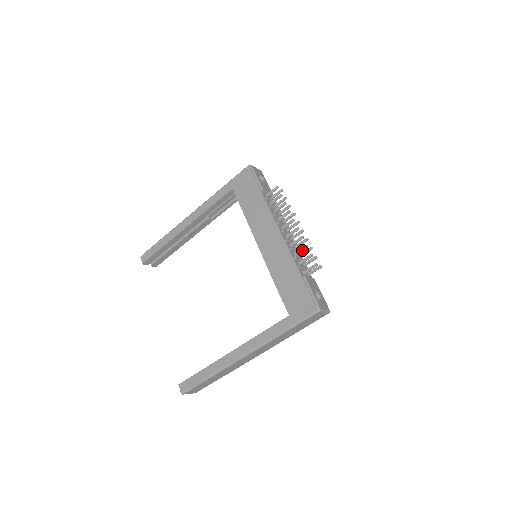
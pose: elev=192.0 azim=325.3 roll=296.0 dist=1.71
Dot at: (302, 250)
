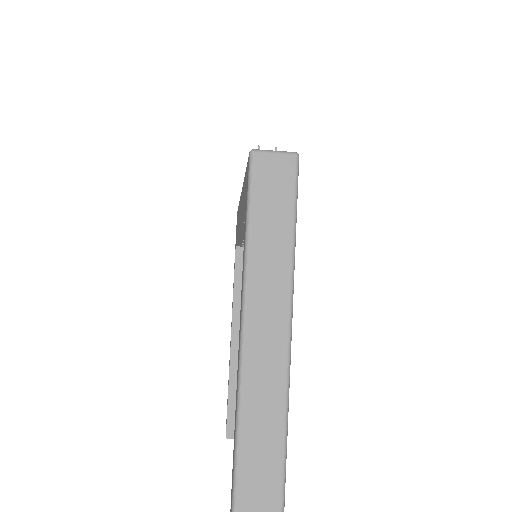
Dot at: occluded
